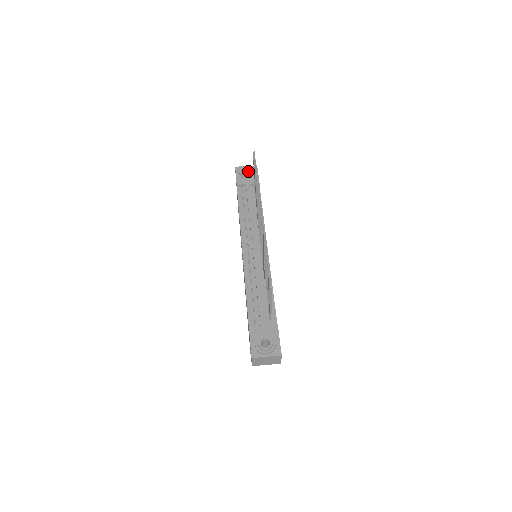
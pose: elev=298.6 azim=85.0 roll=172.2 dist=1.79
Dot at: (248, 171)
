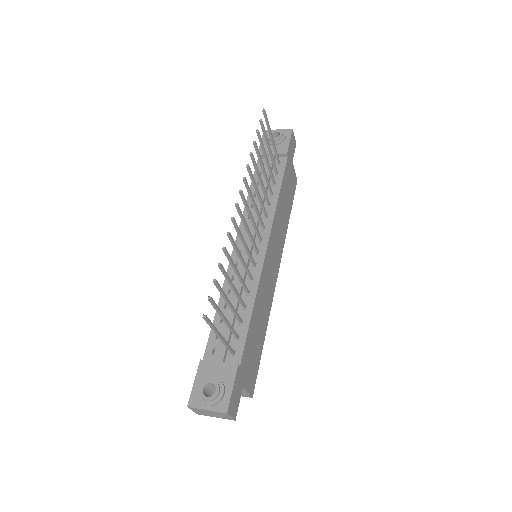
Dot at: occluded
